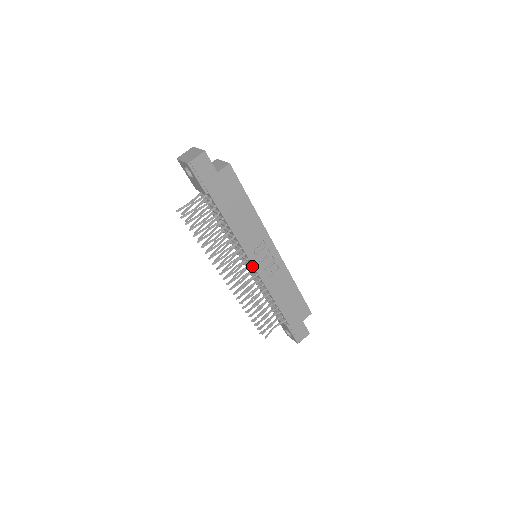
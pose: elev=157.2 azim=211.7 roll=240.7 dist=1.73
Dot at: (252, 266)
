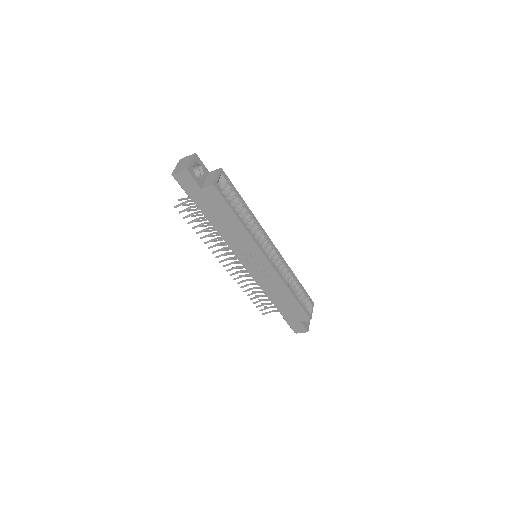
Dot at: (245, 264)
